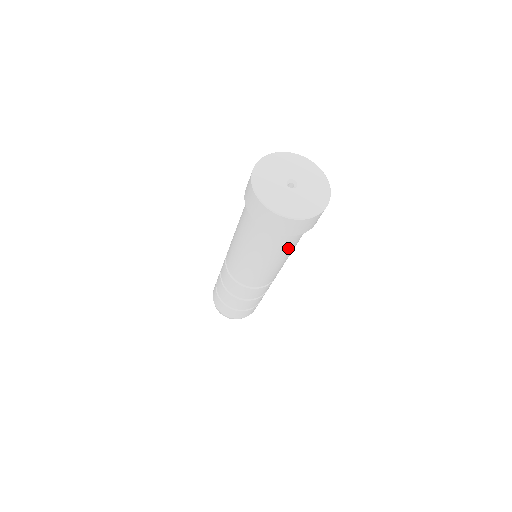
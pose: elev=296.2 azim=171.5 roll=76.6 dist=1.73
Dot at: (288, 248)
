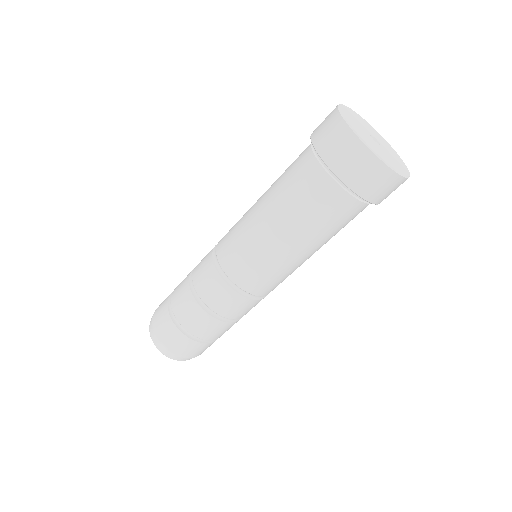
Dot at: (340, 229)
